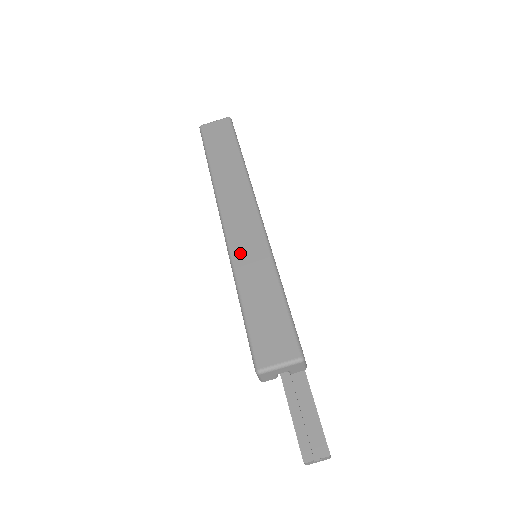
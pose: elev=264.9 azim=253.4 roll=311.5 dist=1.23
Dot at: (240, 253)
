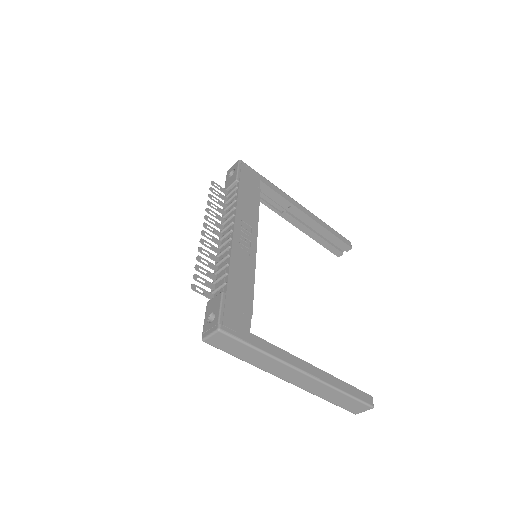
Dot at: (312, 390)
